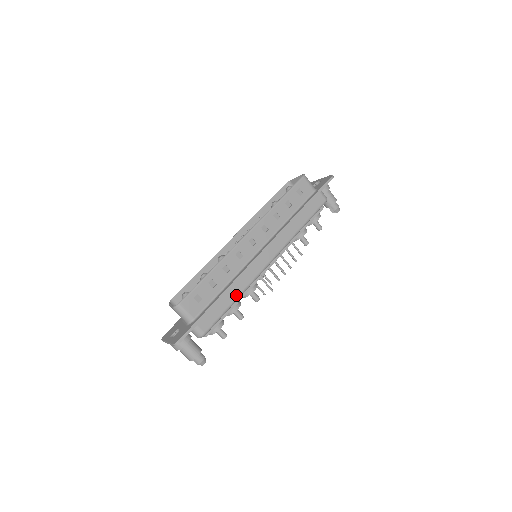
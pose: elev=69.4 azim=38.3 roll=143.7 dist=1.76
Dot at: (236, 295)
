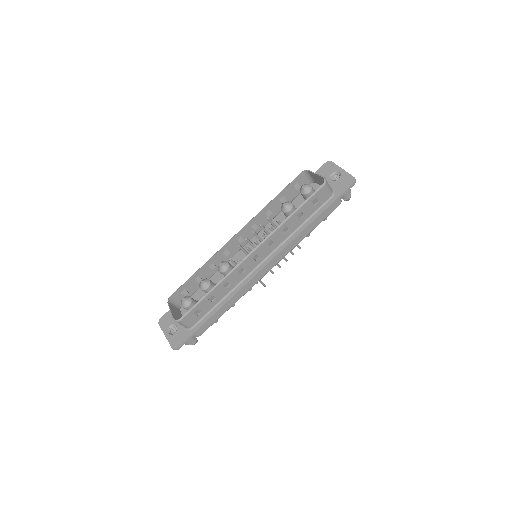
Dot at: (232, 303)
